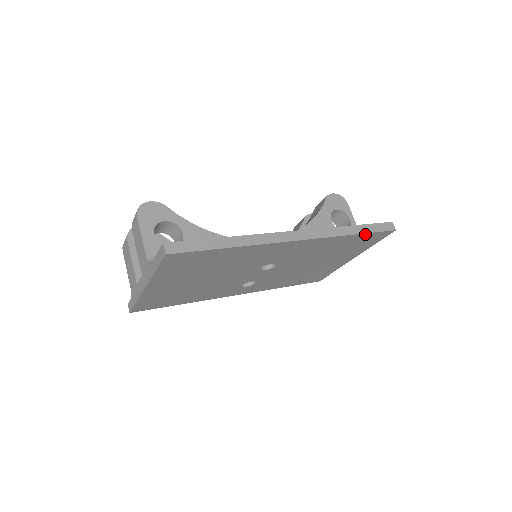
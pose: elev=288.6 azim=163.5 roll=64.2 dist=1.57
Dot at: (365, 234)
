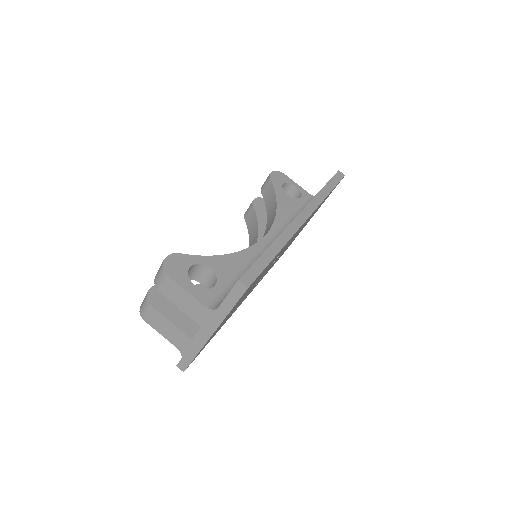
Dot at: occluded
